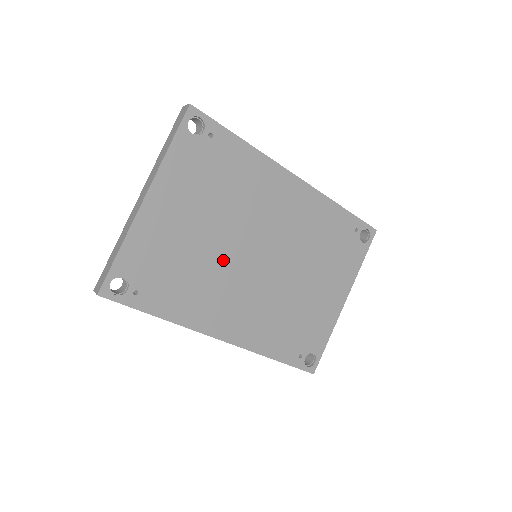
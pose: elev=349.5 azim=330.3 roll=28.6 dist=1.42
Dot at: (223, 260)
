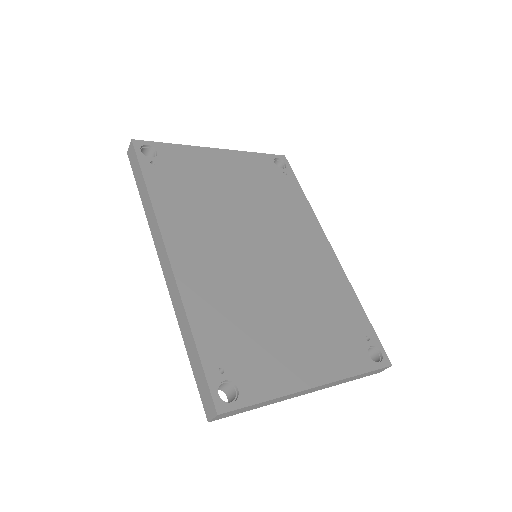
Dot at: (230, 219)
